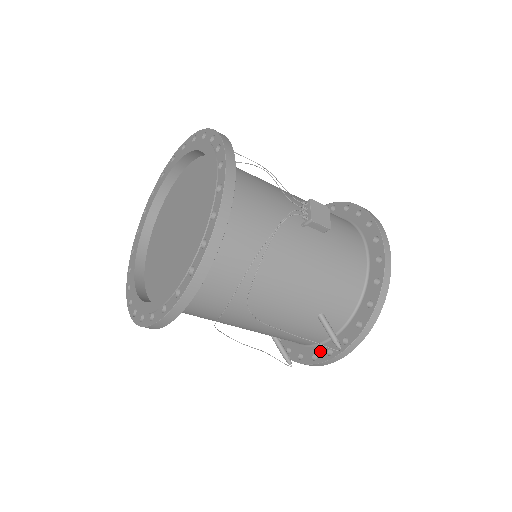
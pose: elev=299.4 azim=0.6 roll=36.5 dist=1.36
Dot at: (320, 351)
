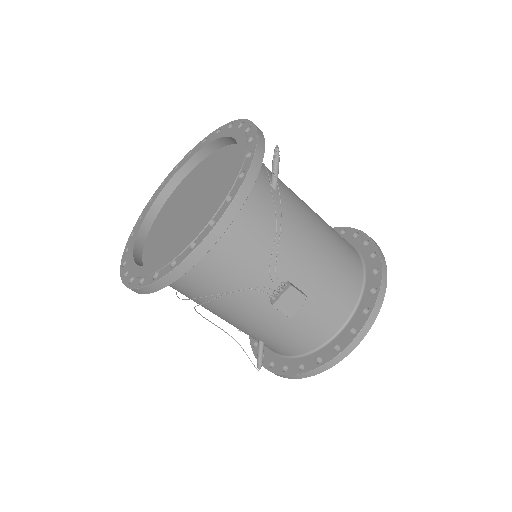
Dot at: occluded
